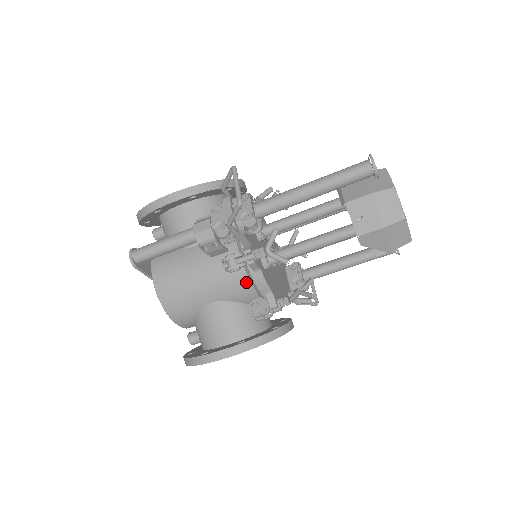
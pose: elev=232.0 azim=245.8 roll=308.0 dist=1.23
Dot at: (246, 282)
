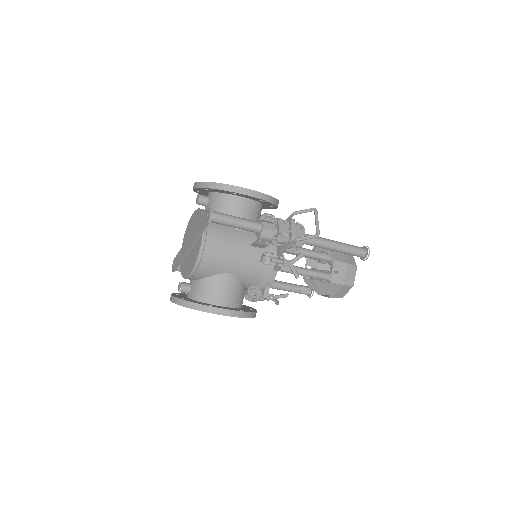
Dot at: (261, 273)
